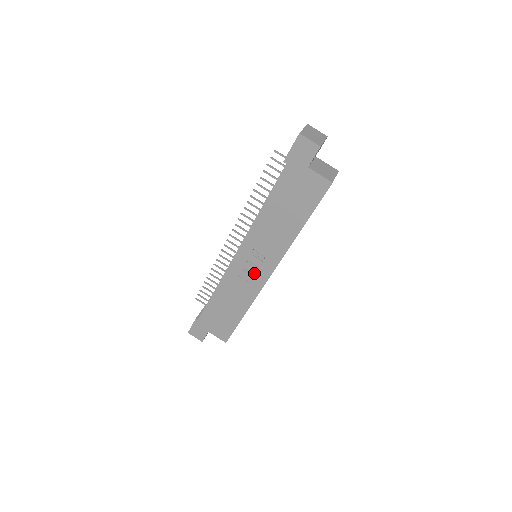
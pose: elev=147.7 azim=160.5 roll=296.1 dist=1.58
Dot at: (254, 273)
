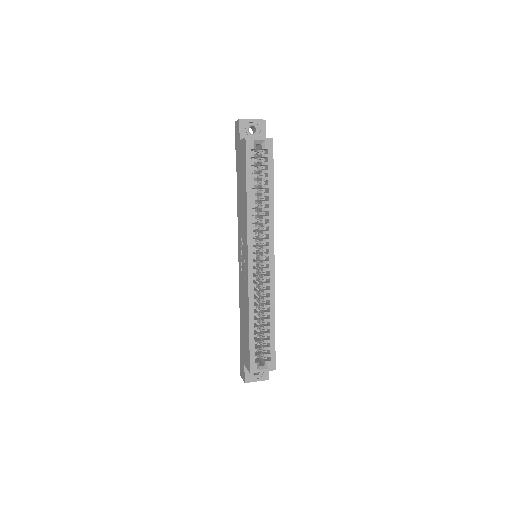
Dot at: (245, 266)
